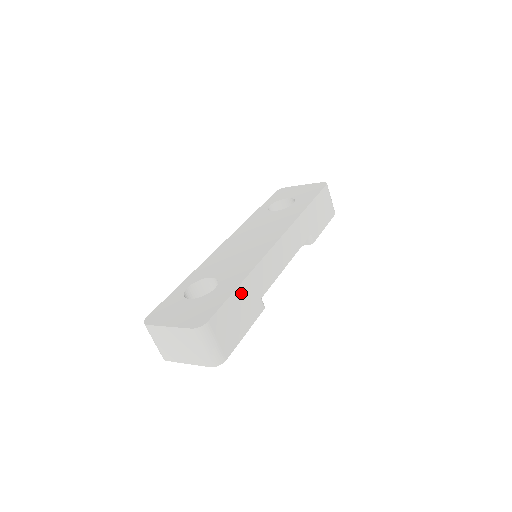
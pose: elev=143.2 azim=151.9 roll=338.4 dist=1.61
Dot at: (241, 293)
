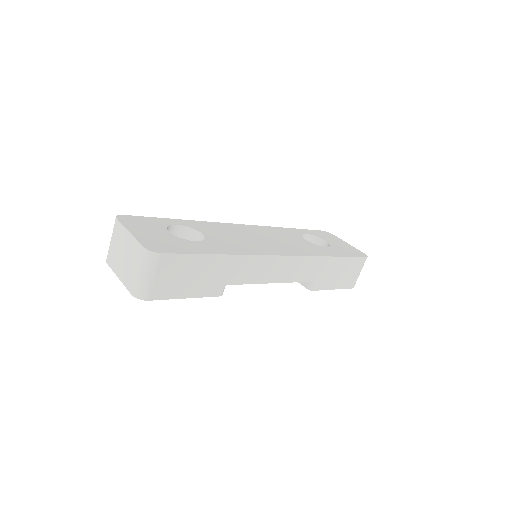
Dot at: (211, 262)
